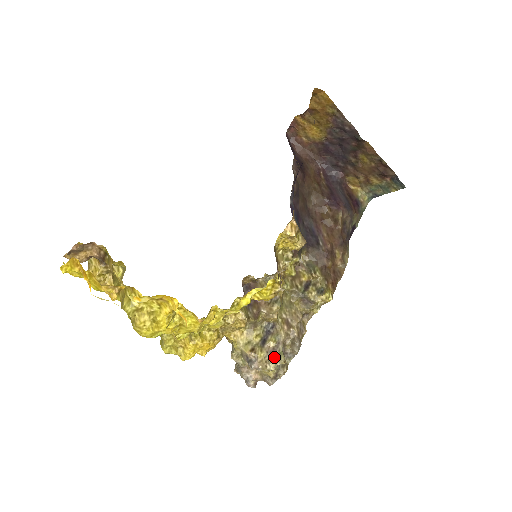
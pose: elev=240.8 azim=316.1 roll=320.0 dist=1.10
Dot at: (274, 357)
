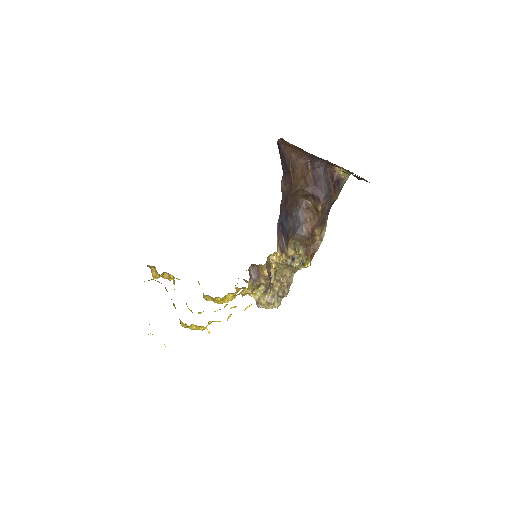
Dot at: (271, 304)
